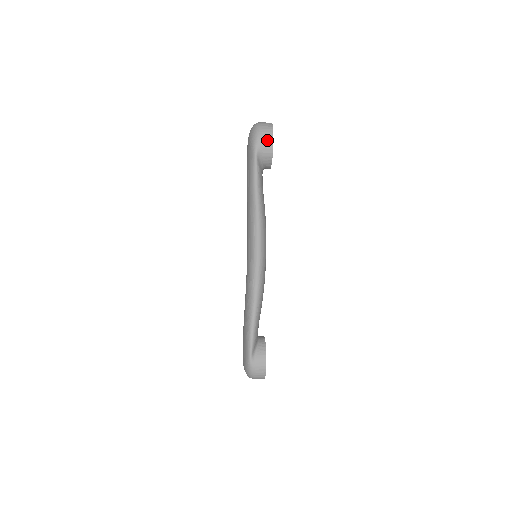
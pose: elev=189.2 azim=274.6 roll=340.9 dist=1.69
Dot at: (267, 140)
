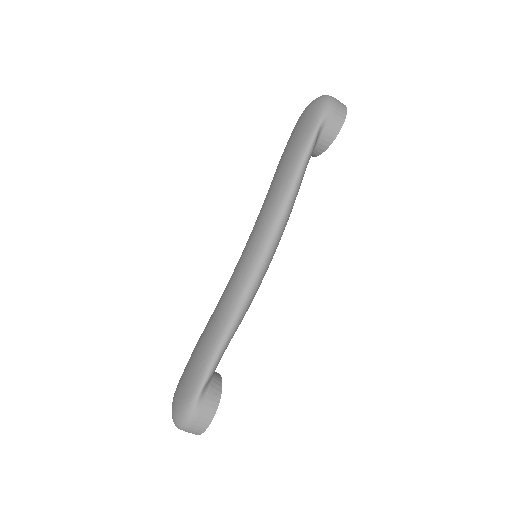
Dot at: (339, 116)
